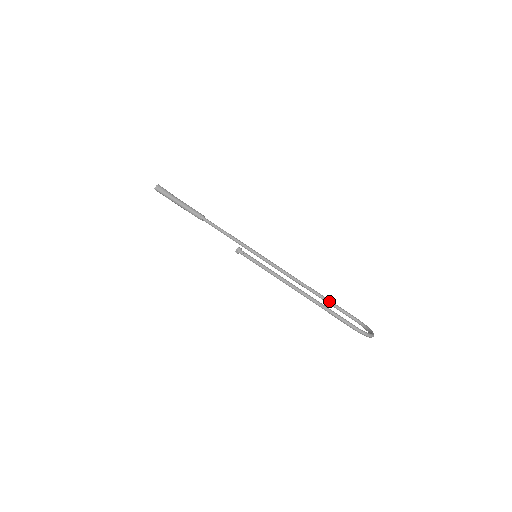
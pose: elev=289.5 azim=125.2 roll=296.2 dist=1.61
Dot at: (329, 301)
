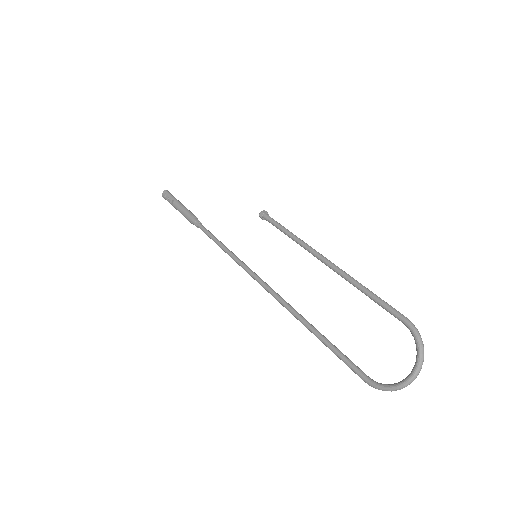
Dot at: occluded
